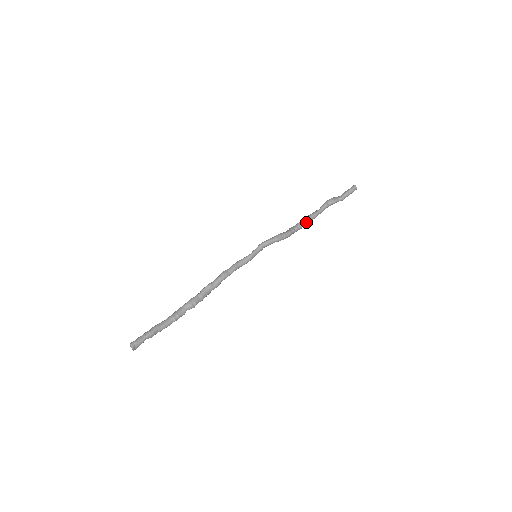
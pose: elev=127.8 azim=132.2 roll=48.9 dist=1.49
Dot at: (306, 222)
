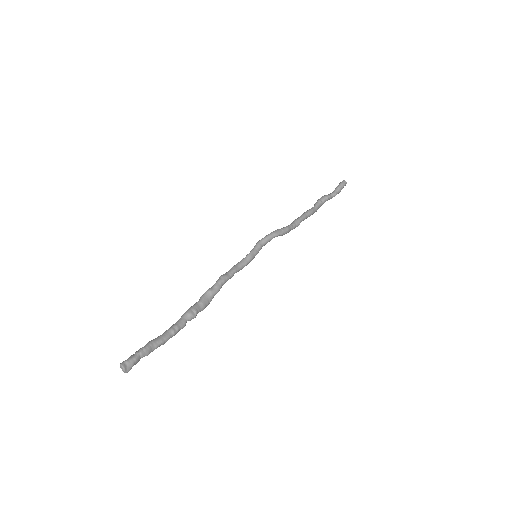
Dot at: (302, 218)
